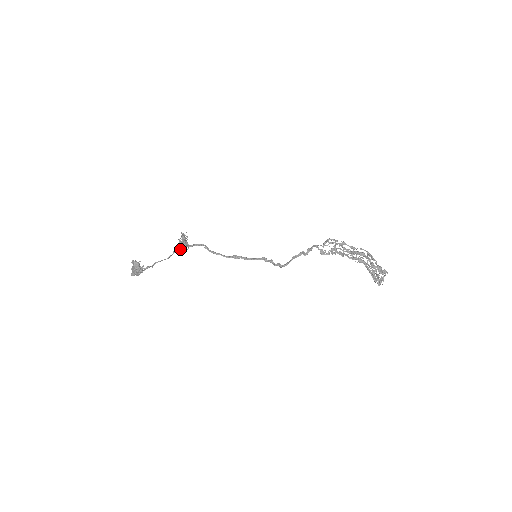
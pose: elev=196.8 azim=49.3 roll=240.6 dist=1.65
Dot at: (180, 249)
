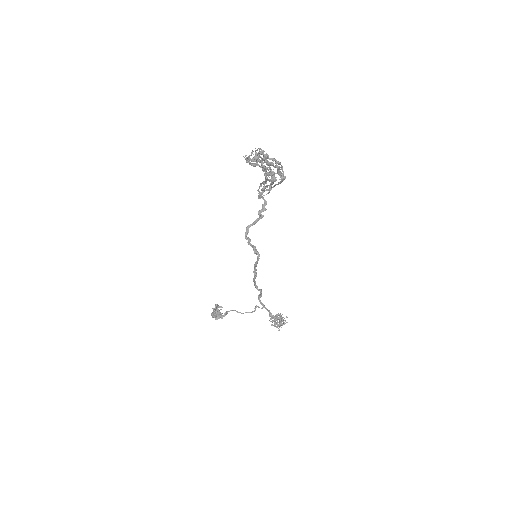
Dot at: (255, 307)
